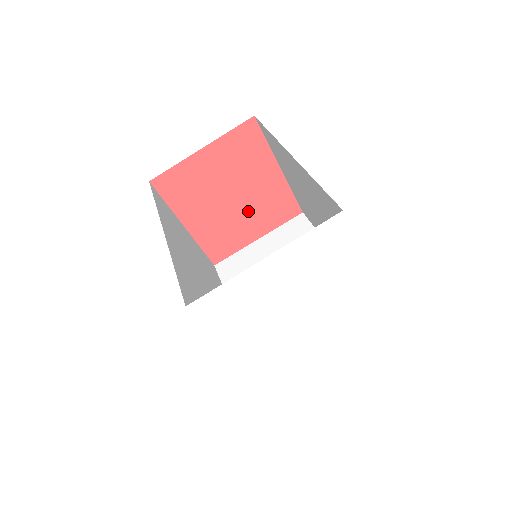
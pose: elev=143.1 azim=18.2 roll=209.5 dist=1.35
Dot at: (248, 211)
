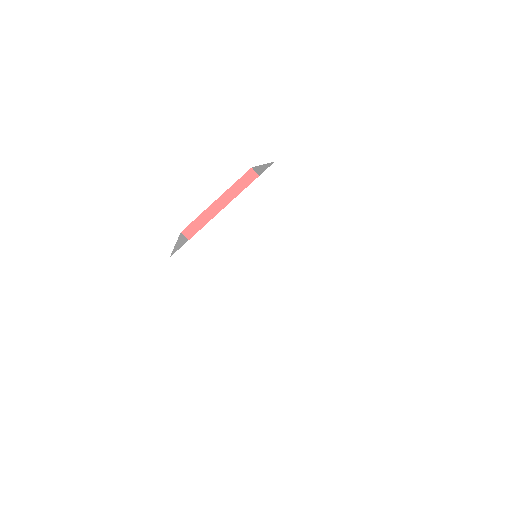
Dot at: occluded
